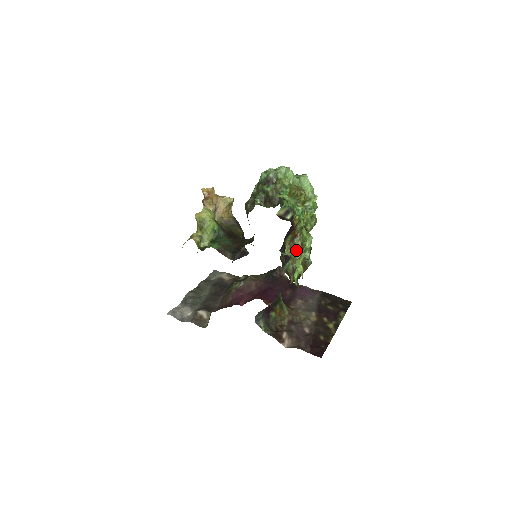
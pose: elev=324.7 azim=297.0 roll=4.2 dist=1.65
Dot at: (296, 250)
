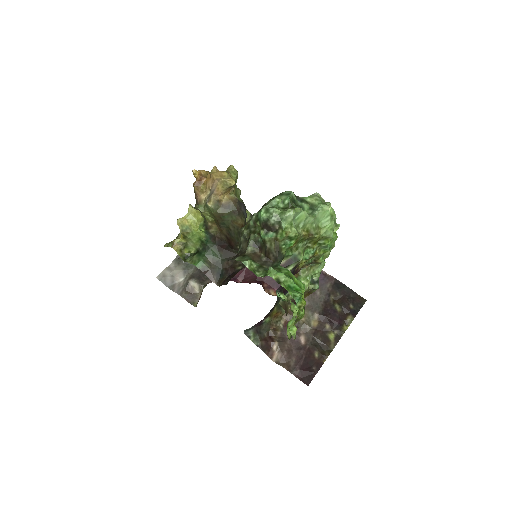
Dot at: (300, 280)
